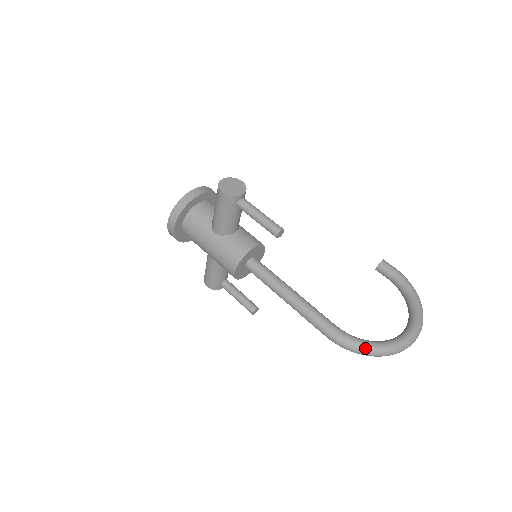
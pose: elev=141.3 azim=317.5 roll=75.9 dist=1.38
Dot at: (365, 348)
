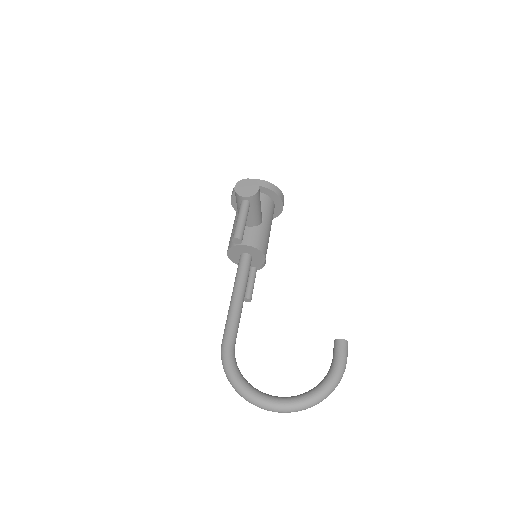
Dot at: (228, 373)
